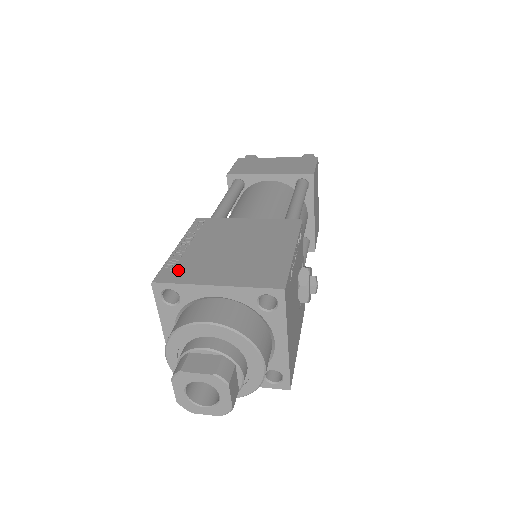
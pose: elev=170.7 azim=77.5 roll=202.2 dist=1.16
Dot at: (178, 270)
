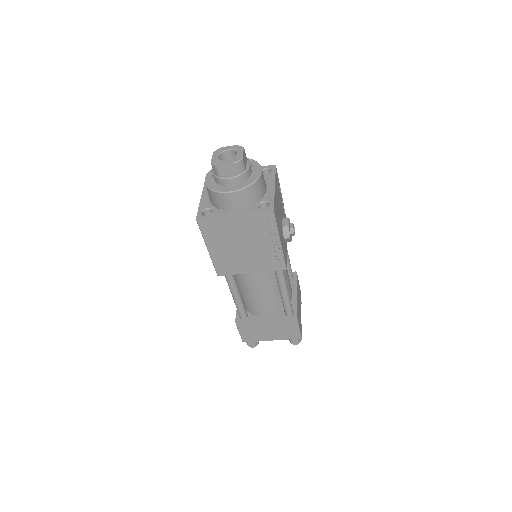
Dot at: occluded
